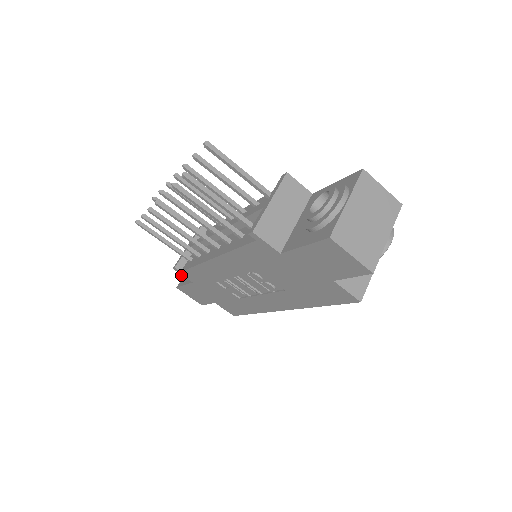
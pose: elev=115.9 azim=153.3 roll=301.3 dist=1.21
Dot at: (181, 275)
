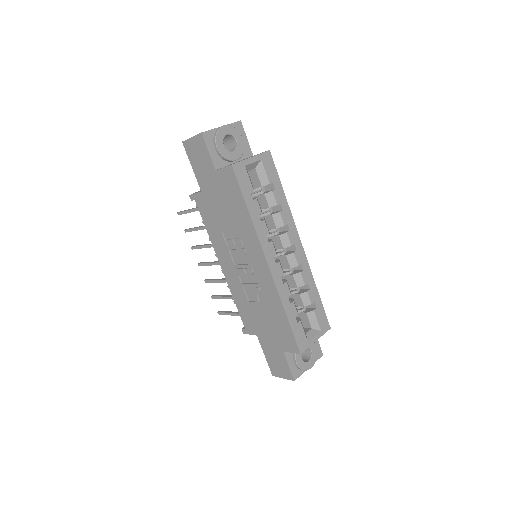
Dot at: occluded
